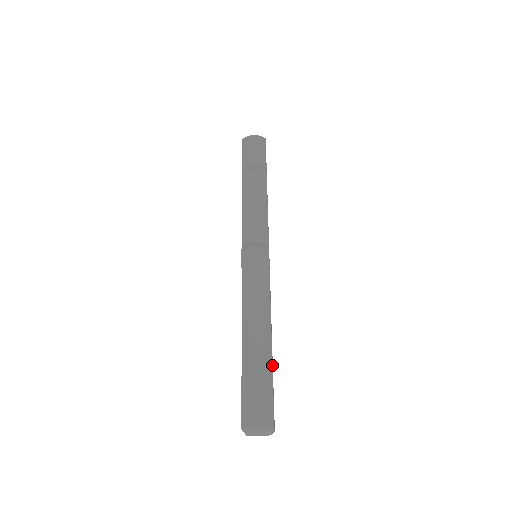
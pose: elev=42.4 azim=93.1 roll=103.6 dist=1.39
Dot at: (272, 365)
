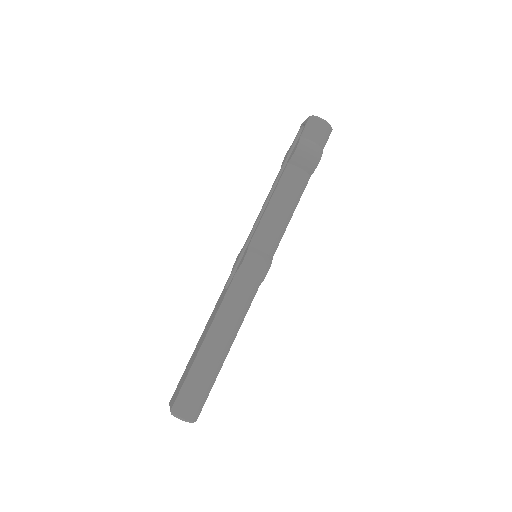
Dot at: occluded
